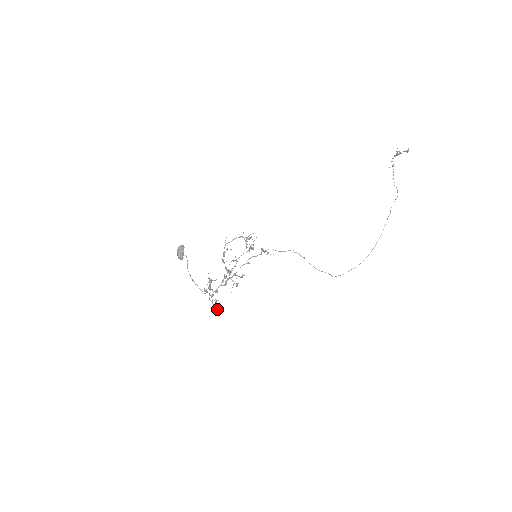
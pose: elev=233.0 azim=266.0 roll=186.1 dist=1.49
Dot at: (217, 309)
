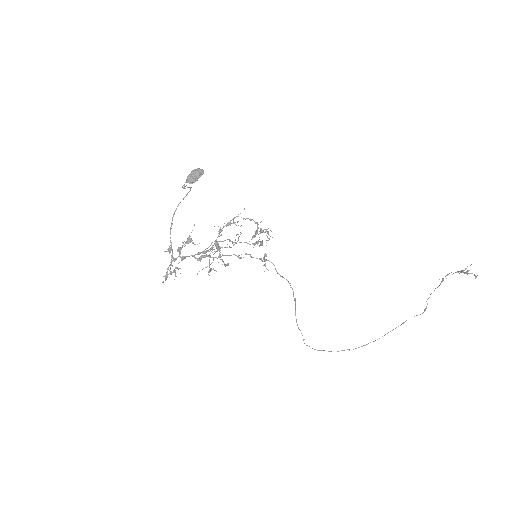
Dot at: (166, 279)
